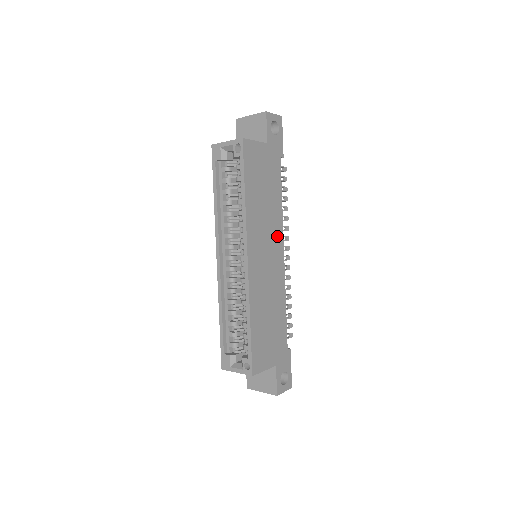
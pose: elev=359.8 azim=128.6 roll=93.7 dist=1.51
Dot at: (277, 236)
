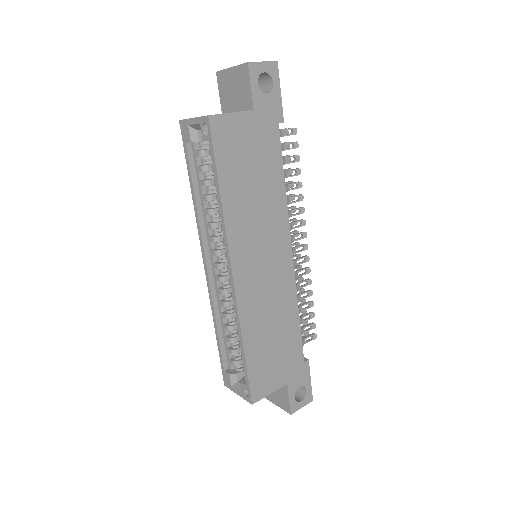
Dot at: (279, 232)
